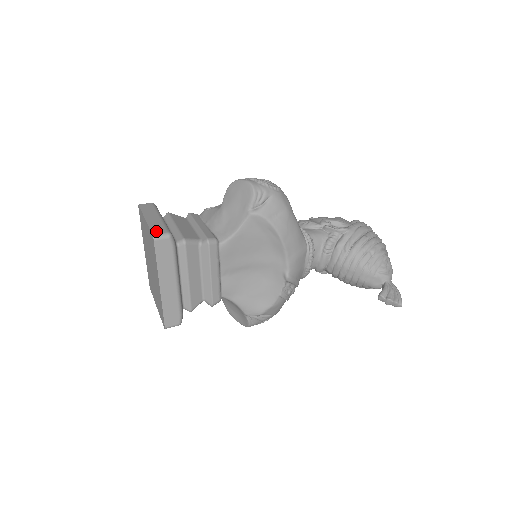
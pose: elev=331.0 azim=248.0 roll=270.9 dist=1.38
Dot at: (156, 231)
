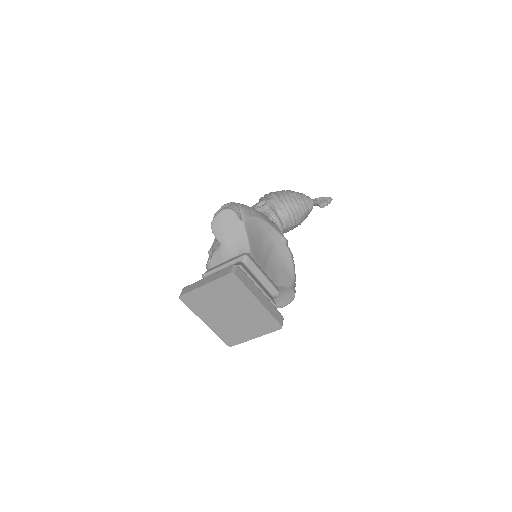
Dot at: (227, 272)
